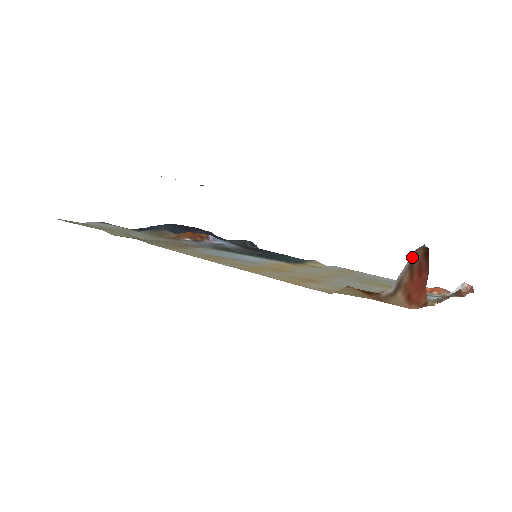
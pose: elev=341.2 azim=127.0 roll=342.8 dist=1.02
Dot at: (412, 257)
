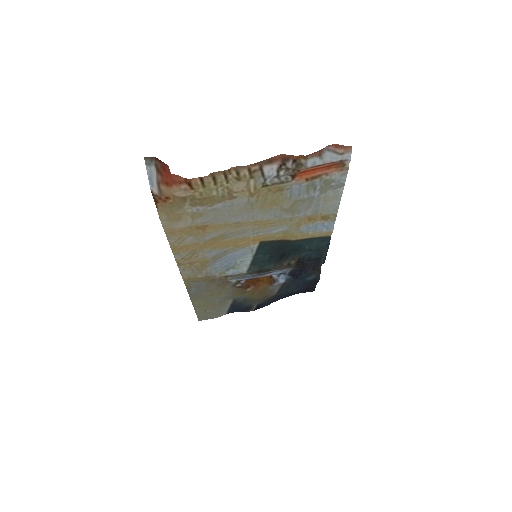
Dot at: (156, 167)
